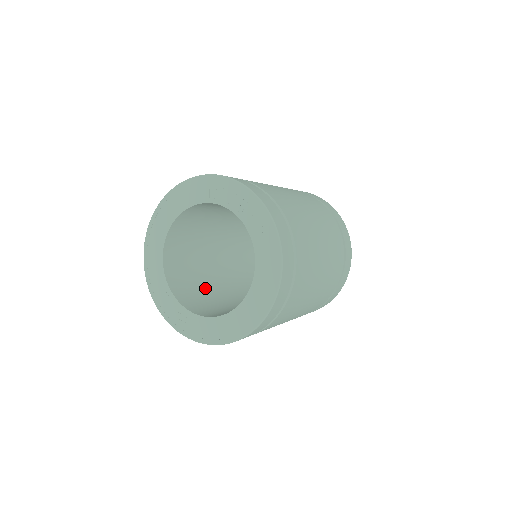
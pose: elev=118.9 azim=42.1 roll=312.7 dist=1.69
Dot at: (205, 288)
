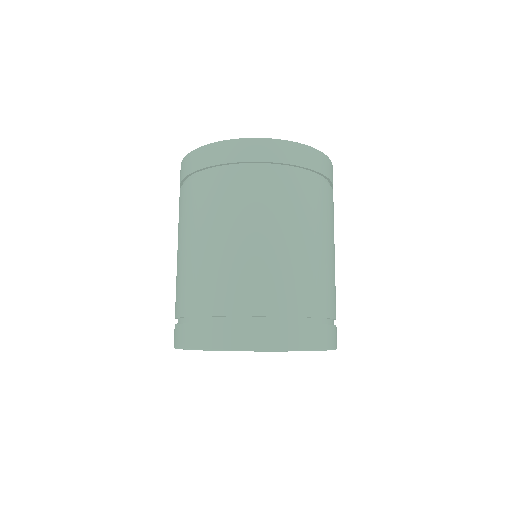
Dot at: occluded
